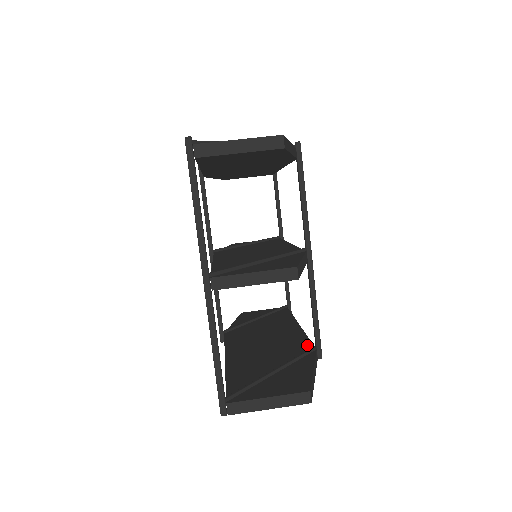
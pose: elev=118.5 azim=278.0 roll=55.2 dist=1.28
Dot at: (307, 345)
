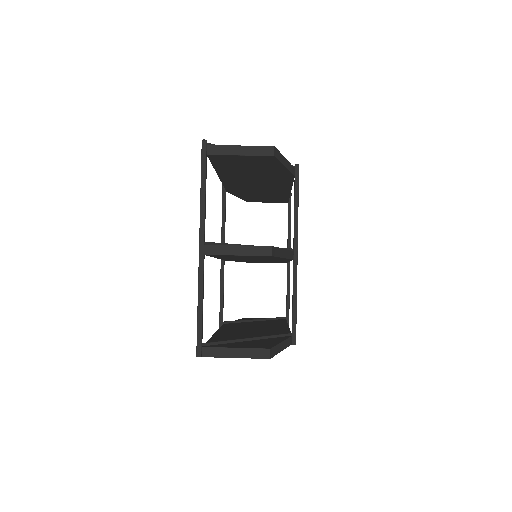
Dot at: occluded
